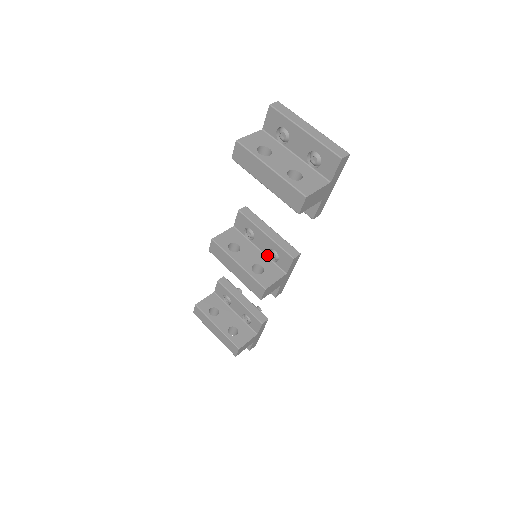
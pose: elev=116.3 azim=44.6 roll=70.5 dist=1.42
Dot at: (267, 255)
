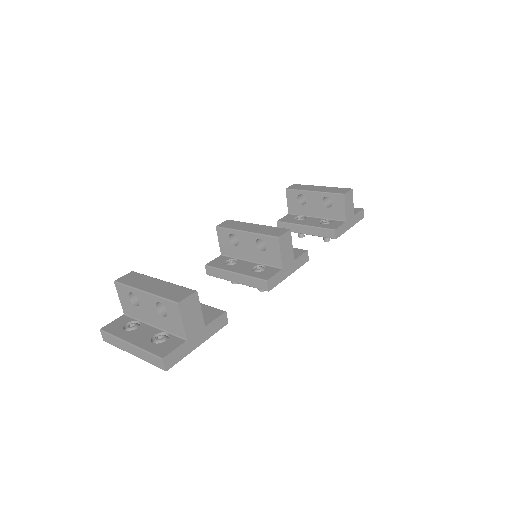
Dot at: occluded
